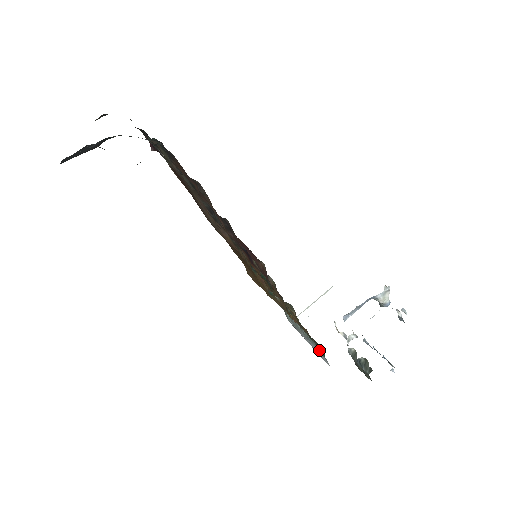
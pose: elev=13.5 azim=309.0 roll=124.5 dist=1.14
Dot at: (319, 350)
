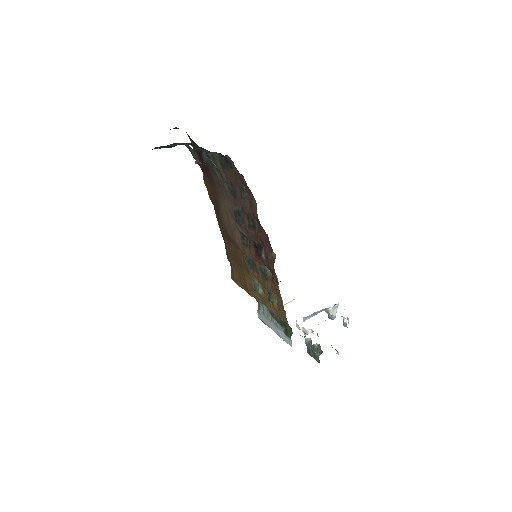
Dot at: (287, 333)
